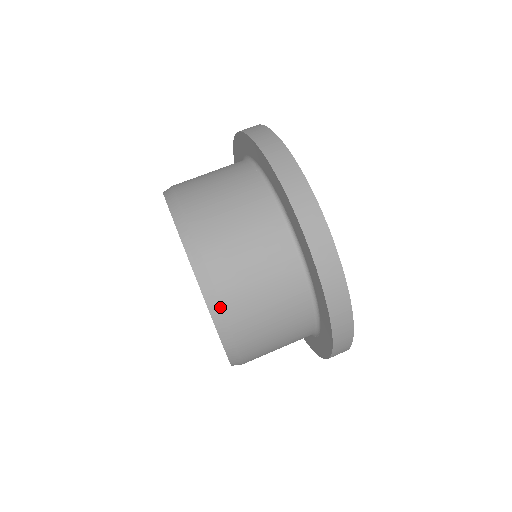
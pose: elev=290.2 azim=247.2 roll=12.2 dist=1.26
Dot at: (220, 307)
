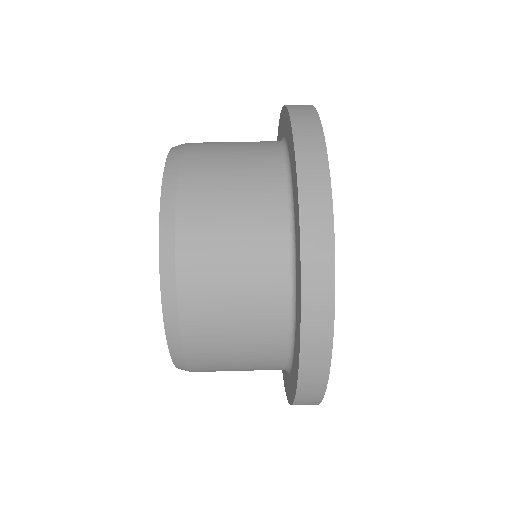
Dot at: (176, 316)
